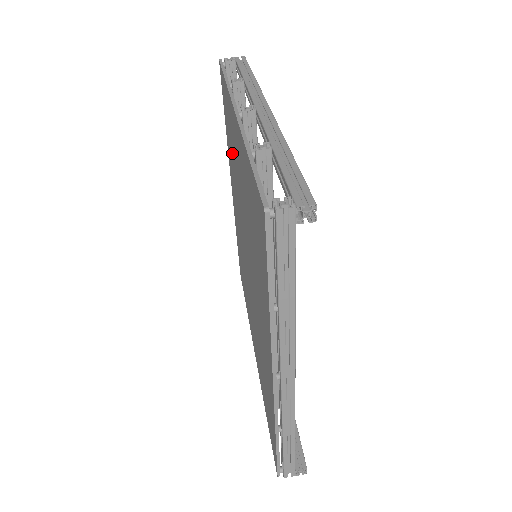
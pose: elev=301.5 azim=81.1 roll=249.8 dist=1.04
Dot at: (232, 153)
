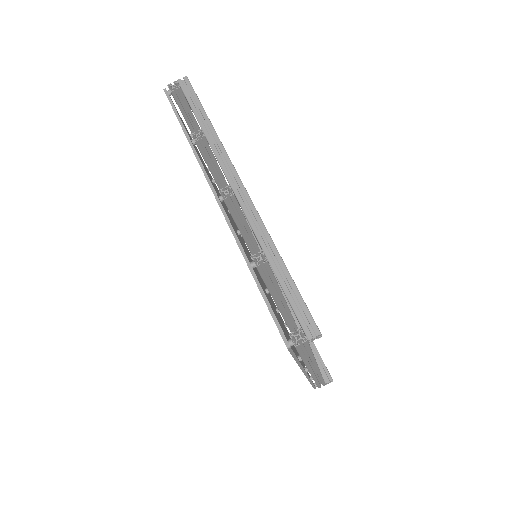
Dot at: occluded
